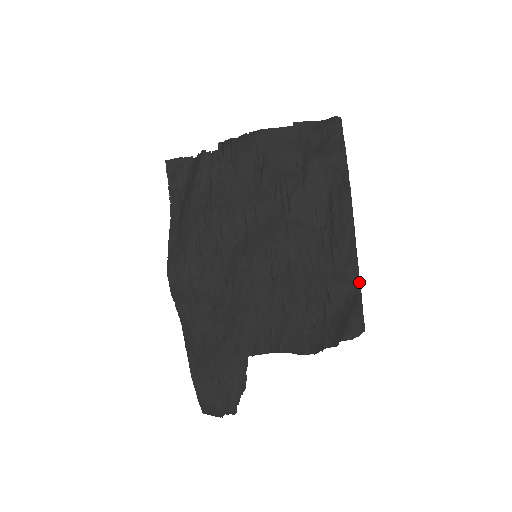
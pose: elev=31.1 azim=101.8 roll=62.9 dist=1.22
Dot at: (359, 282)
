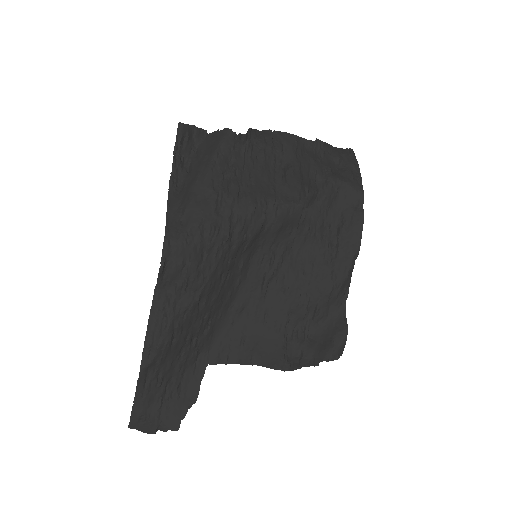
Dot at: (345, 307)
